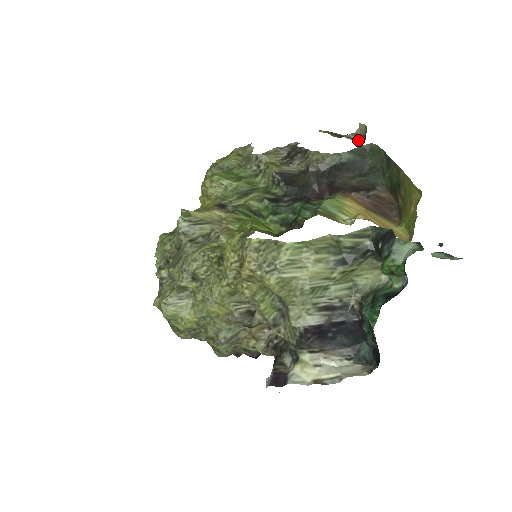
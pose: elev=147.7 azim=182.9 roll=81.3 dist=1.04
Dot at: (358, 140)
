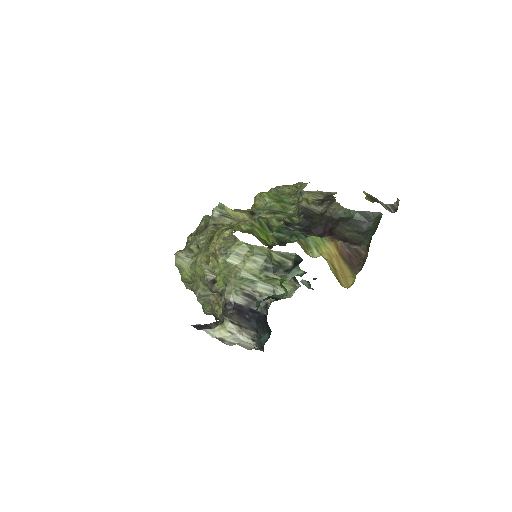
Dot at: (391, 211)
